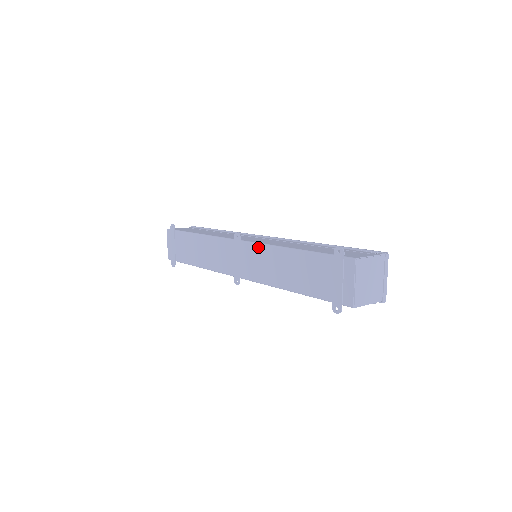
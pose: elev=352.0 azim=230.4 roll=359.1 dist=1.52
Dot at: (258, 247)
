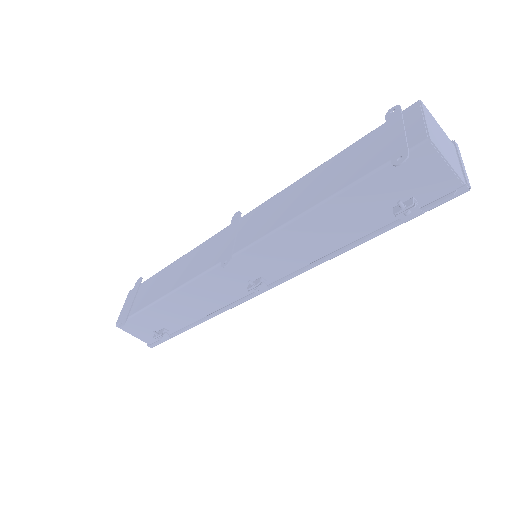
Dot at: (267, 202)
